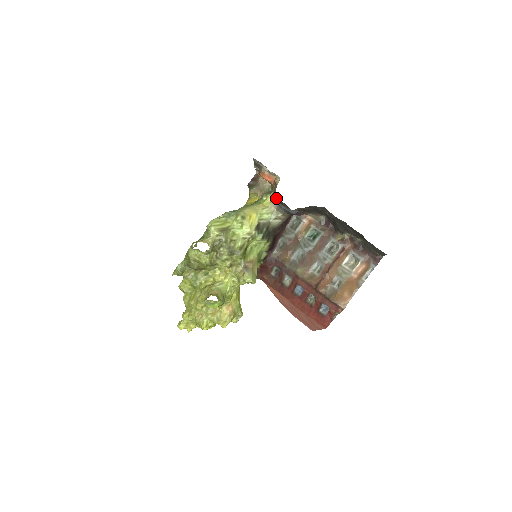
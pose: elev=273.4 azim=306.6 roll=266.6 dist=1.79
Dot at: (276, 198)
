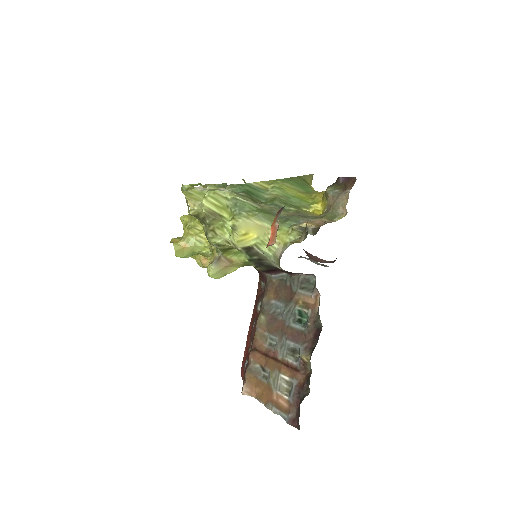
Dot at: occluded
